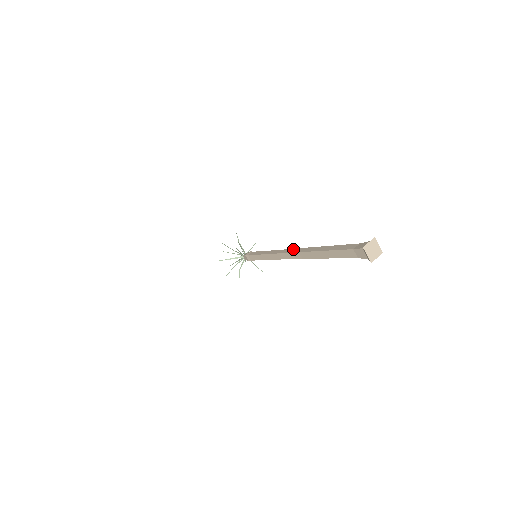
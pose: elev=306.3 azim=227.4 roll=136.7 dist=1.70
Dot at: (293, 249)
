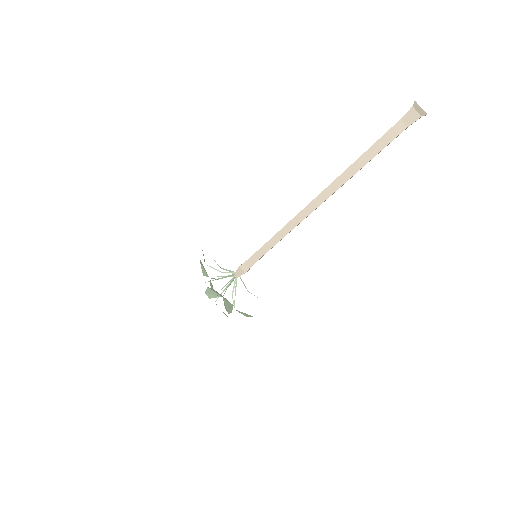
Dot at: occluded
